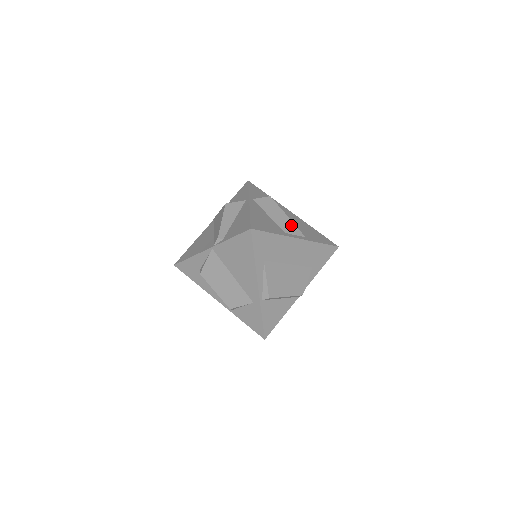
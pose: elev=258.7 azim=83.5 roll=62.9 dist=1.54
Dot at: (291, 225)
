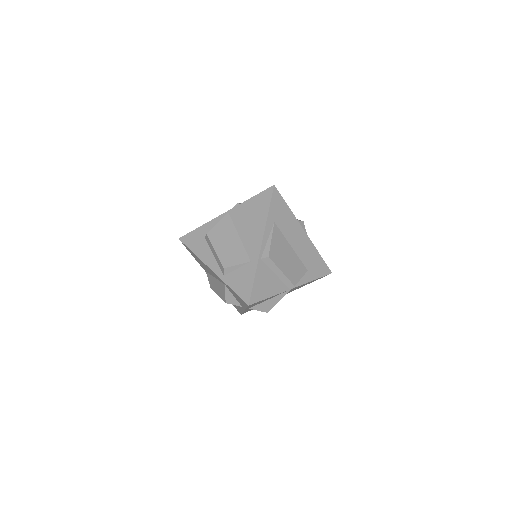
Dot at: (300, 220)
